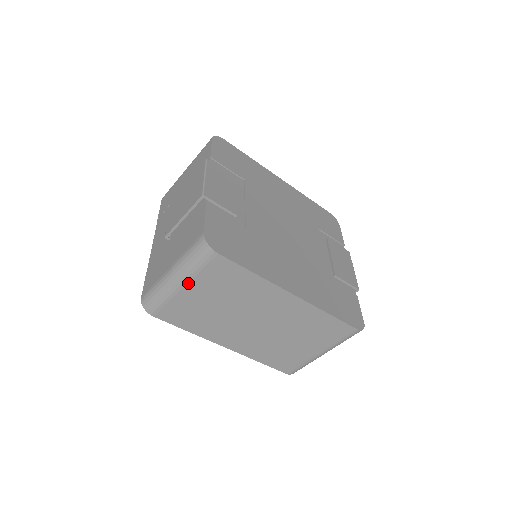
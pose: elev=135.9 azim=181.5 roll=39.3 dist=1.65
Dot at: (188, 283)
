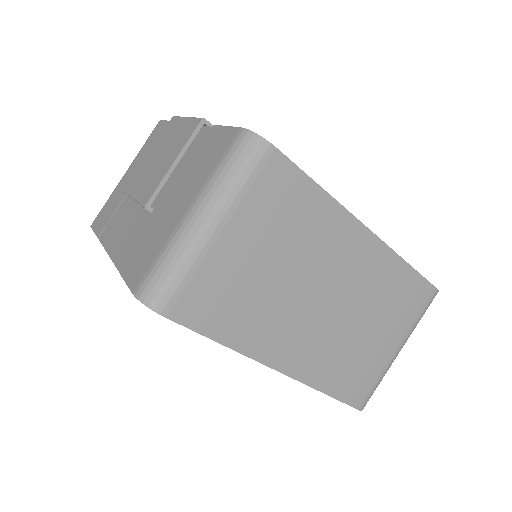
Dot at: (228, 221)
